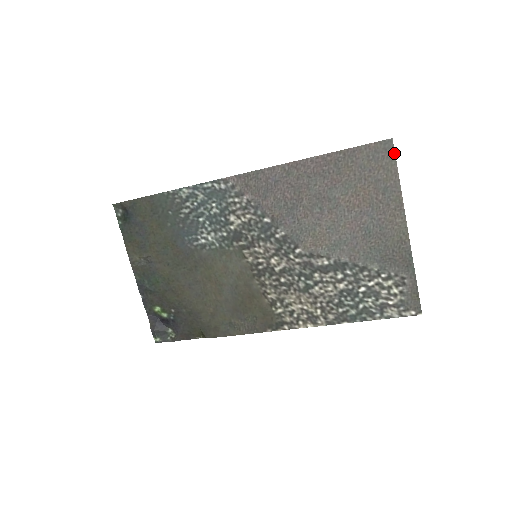
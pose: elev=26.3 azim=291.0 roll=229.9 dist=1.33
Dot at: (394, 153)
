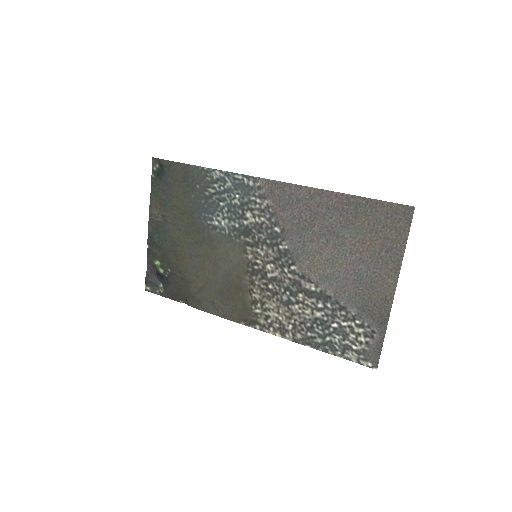
Dot at: (411, 221)
